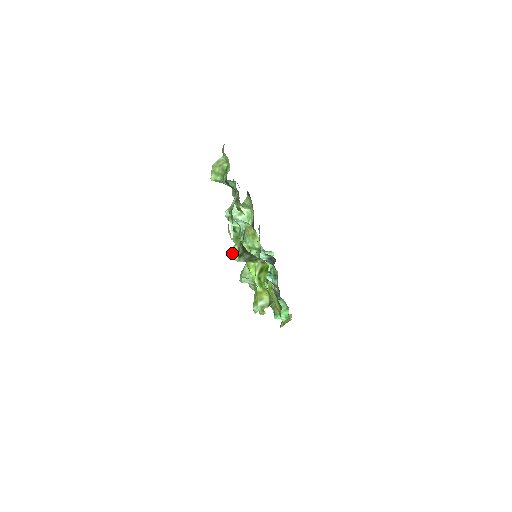
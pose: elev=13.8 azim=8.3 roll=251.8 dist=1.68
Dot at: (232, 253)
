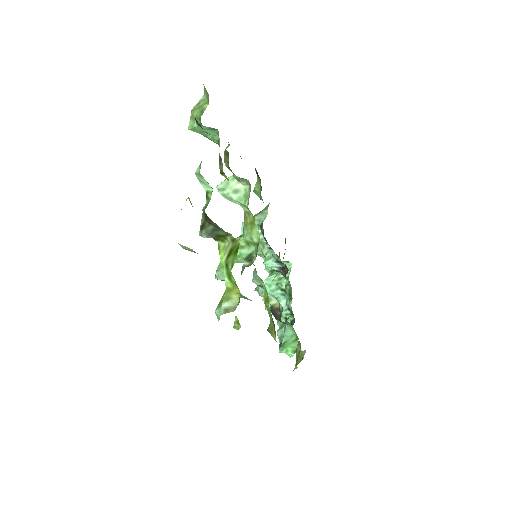
Dot at: occluded
